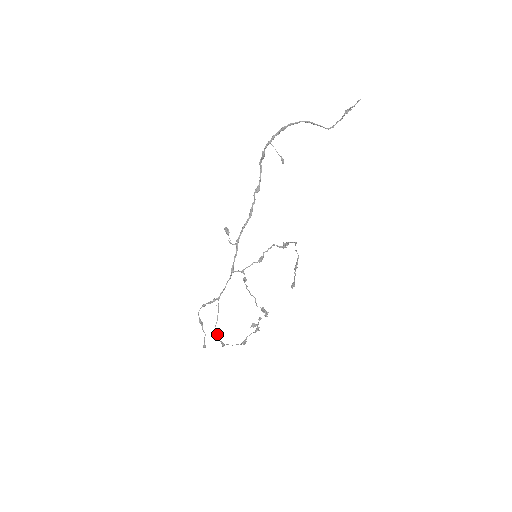
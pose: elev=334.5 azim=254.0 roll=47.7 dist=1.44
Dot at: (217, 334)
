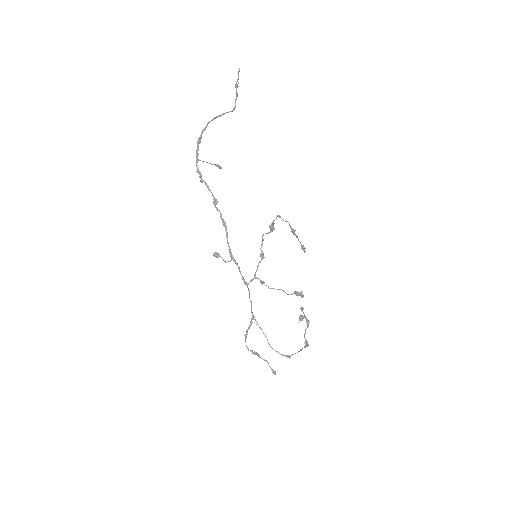
Dot at: (276, 351)
